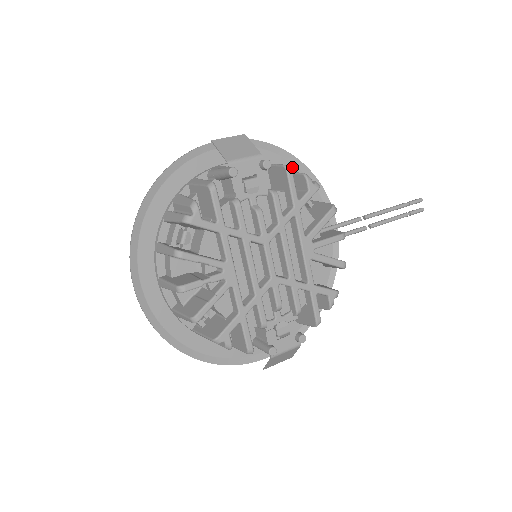
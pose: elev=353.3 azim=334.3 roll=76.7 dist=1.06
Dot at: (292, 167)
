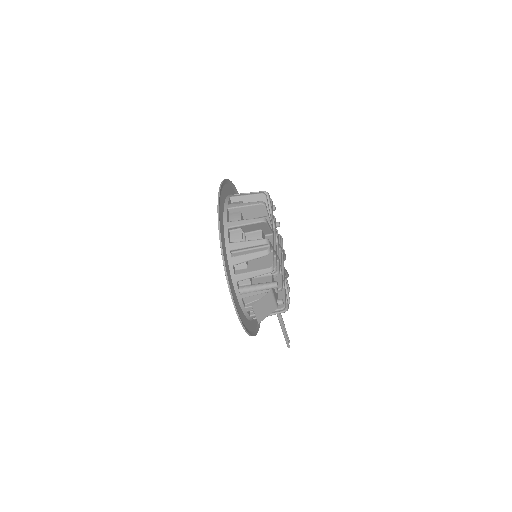
Dot at: occluded
